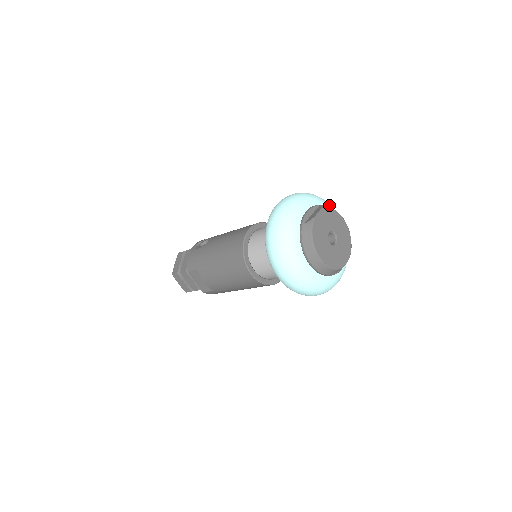
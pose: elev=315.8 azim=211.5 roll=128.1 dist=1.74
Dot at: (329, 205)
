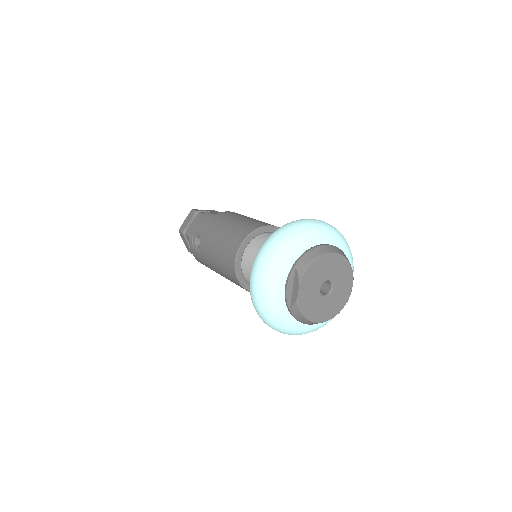
Dot at: (305, 239)
